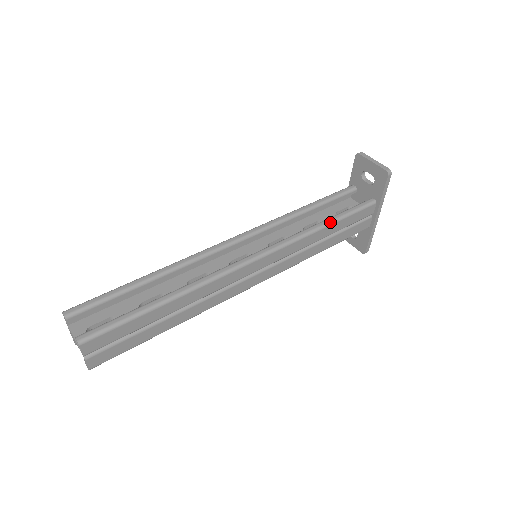
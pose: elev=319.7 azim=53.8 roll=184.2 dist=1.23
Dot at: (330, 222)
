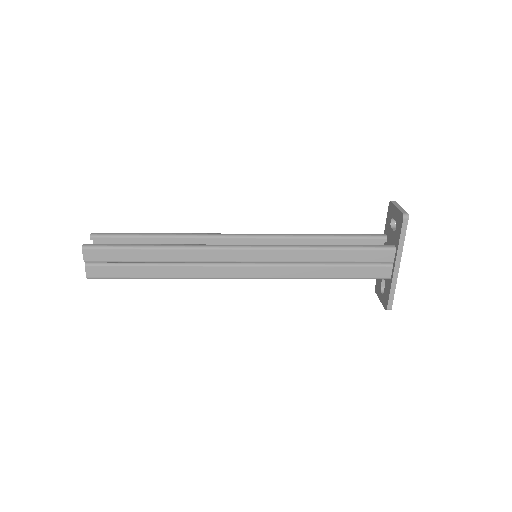
Dot at: (333, 247)
